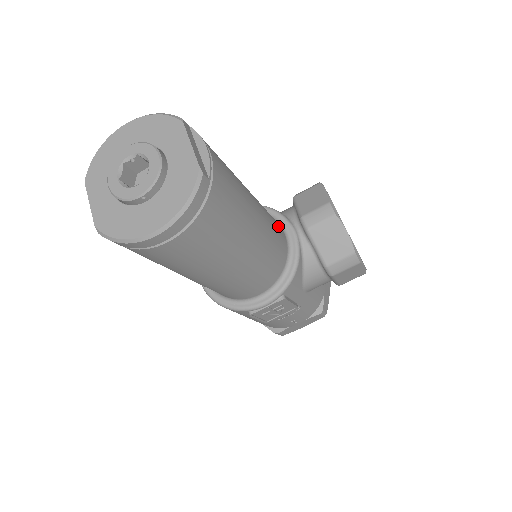
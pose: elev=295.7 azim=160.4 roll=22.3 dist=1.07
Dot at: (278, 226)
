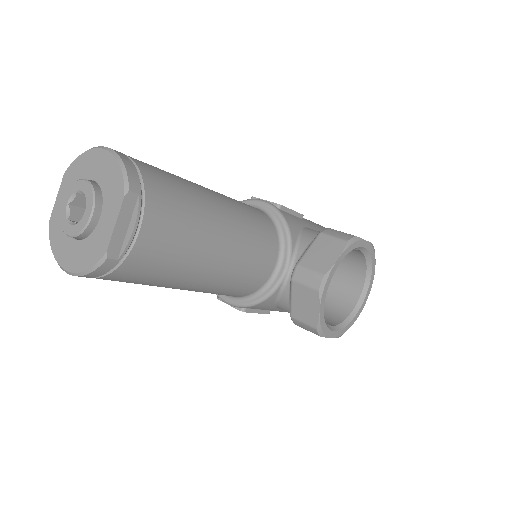
Dot at: (265, 261)
